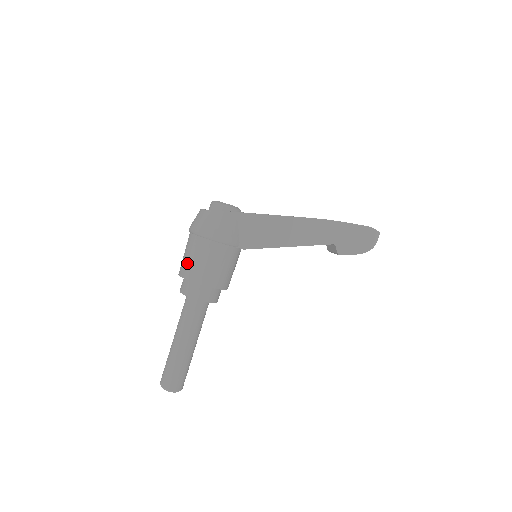
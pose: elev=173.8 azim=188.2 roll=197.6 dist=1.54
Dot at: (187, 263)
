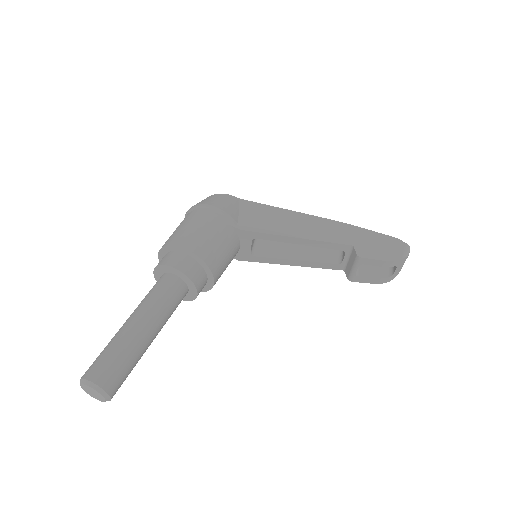
Dot at: (172, 234)
